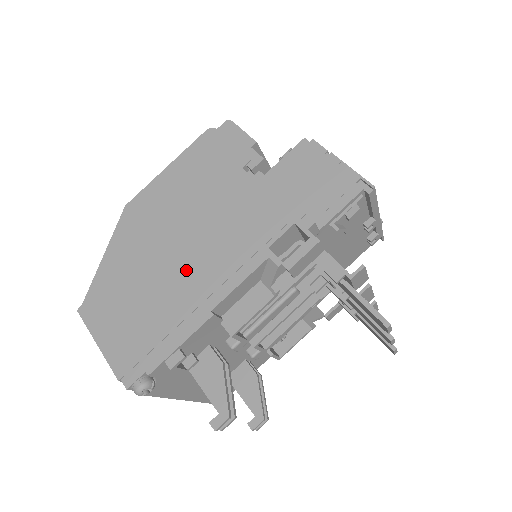
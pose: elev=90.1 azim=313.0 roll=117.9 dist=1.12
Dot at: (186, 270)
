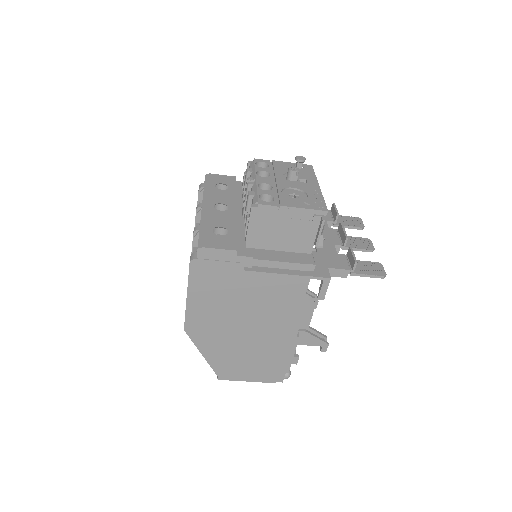
Dot at: (263, 332)
